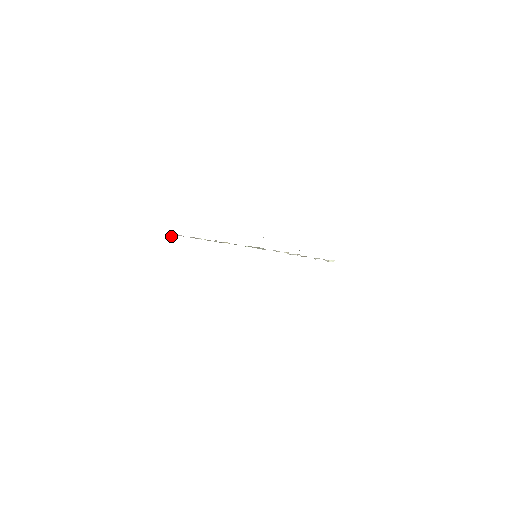
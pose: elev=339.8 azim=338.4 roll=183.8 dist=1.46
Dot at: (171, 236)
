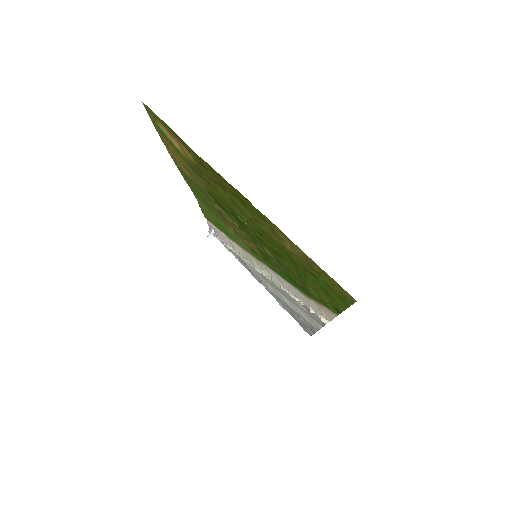
Dot at: occluded
